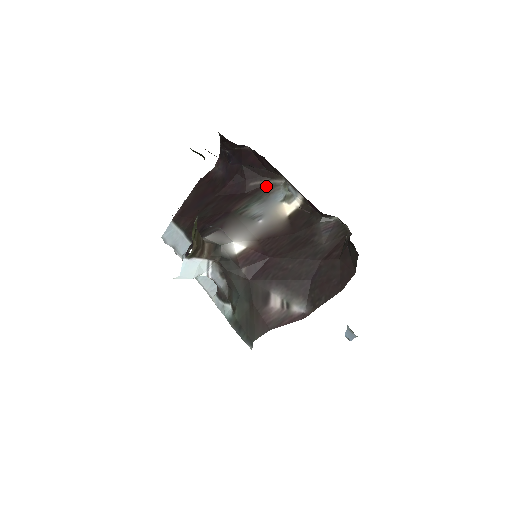
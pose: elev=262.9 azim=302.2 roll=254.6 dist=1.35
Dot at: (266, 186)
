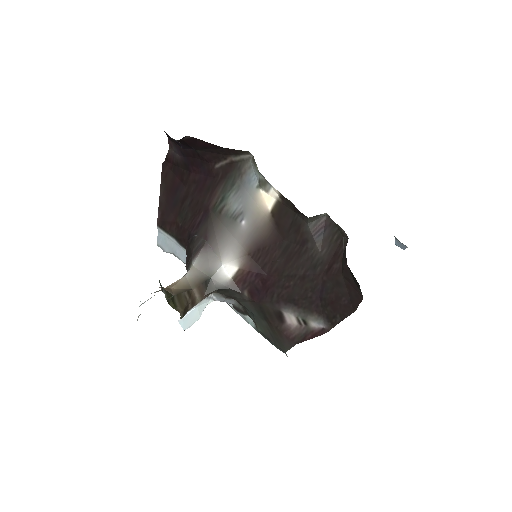
Dot at: (234, 165)
